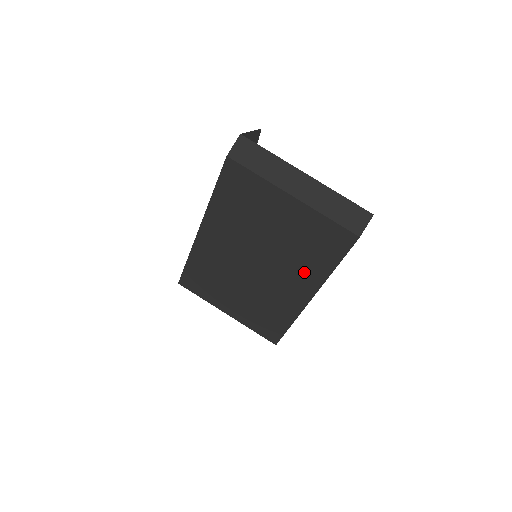
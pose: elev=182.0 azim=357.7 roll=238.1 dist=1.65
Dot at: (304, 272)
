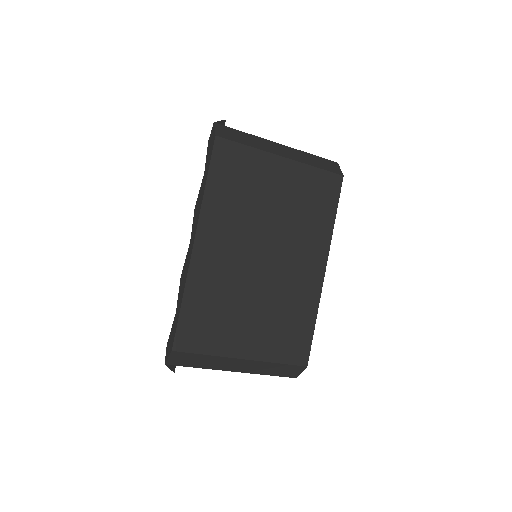
Dot at: (311, 239)
